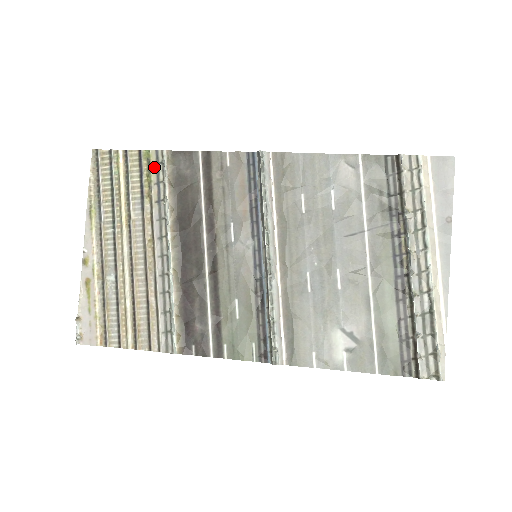
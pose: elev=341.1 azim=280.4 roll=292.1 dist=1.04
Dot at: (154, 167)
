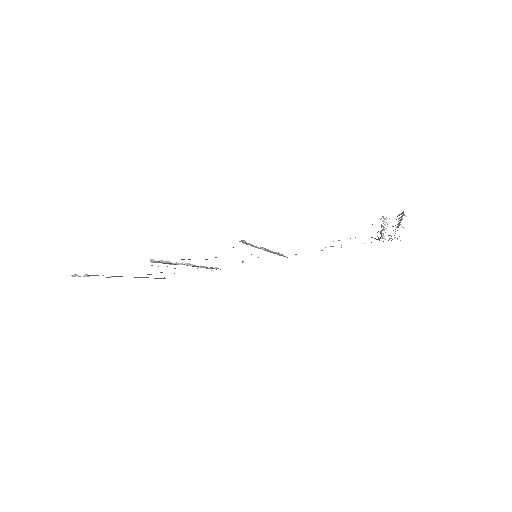
Dot at: occluded
